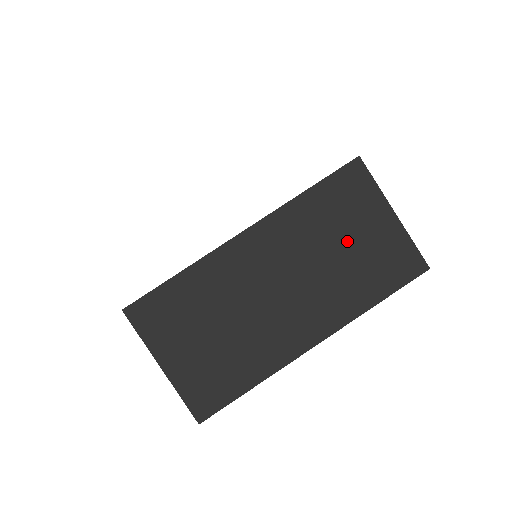
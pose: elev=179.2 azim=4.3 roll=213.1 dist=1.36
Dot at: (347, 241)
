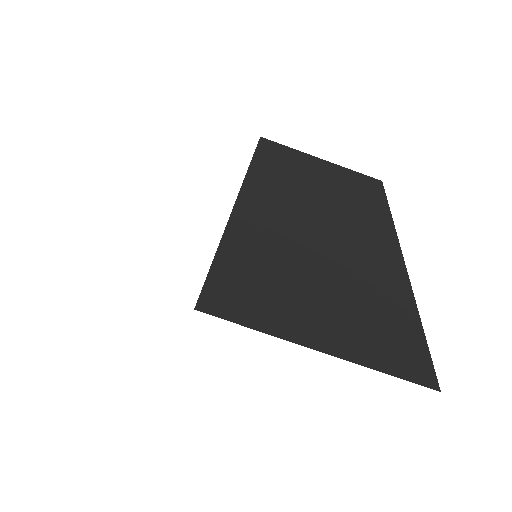
Dot at: (319, 180)
